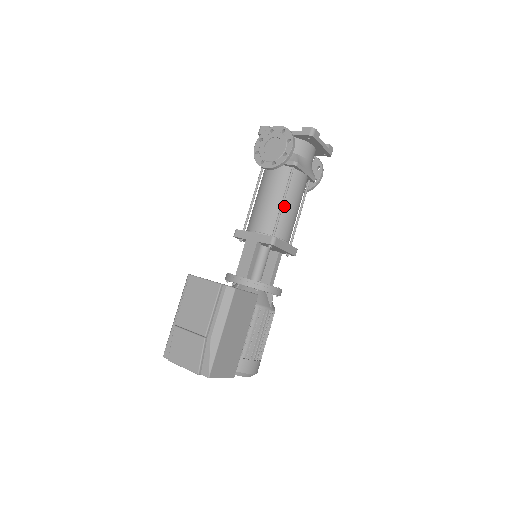
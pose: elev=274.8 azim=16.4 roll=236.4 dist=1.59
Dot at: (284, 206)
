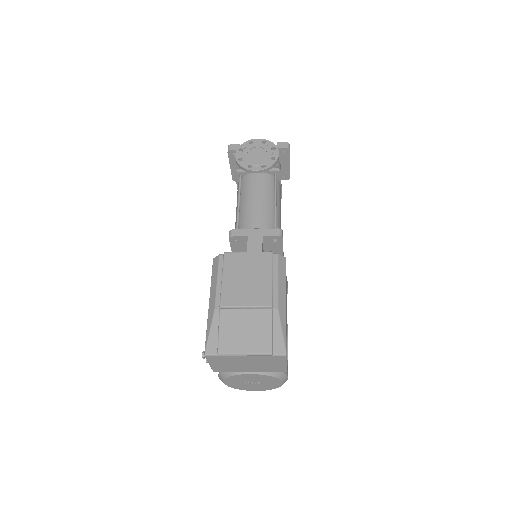
Dot at: occluded
